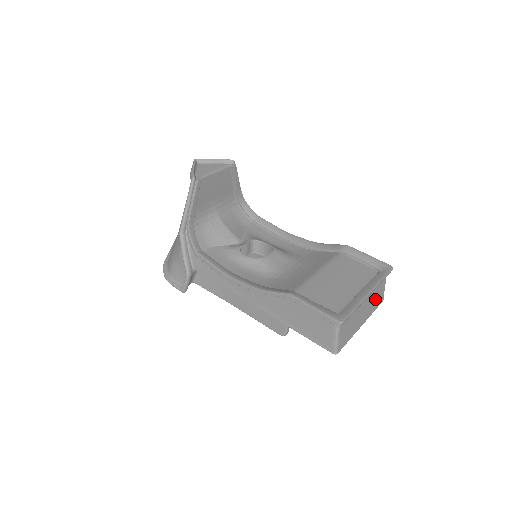
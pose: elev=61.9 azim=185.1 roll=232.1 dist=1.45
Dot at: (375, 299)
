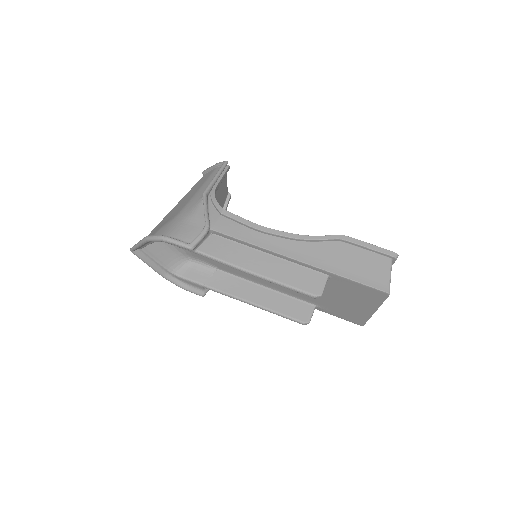
Dot at: occluded
